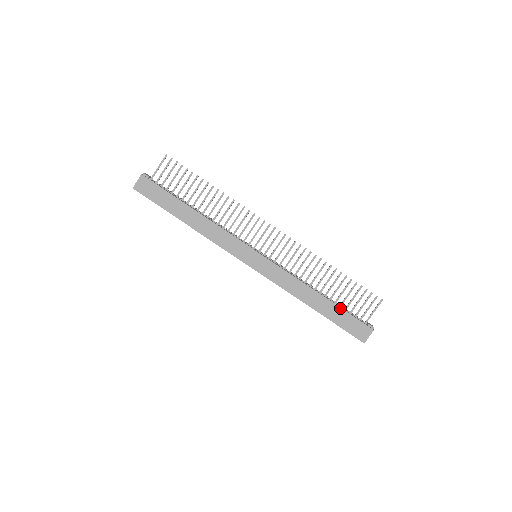
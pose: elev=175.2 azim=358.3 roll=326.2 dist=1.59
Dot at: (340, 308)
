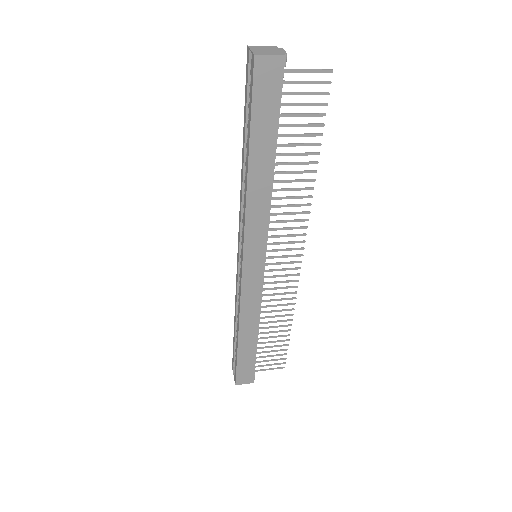
Dot at: occluded
